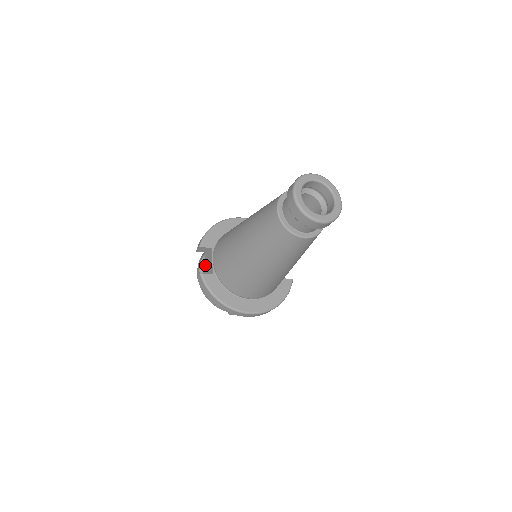
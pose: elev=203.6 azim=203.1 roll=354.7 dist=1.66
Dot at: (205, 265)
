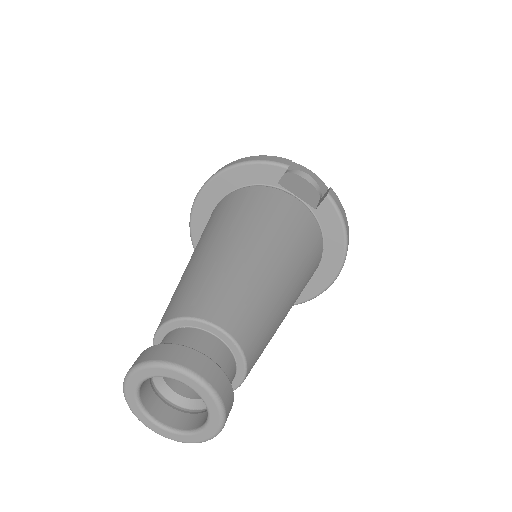
Dot at: occluded
